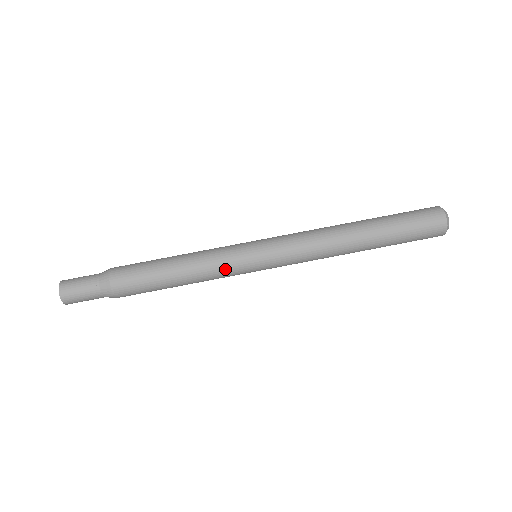
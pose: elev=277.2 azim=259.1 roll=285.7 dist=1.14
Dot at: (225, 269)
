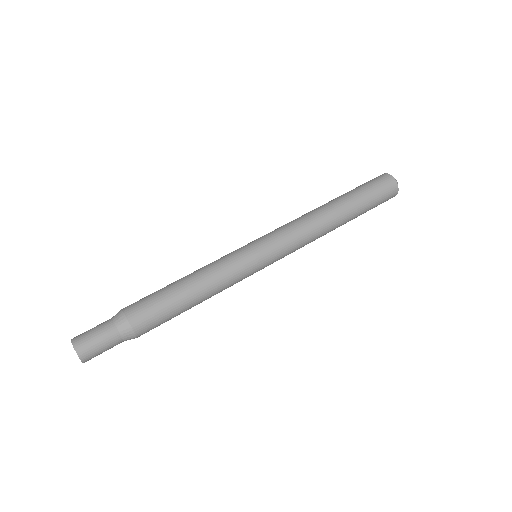
Dot at: (237, 279)
